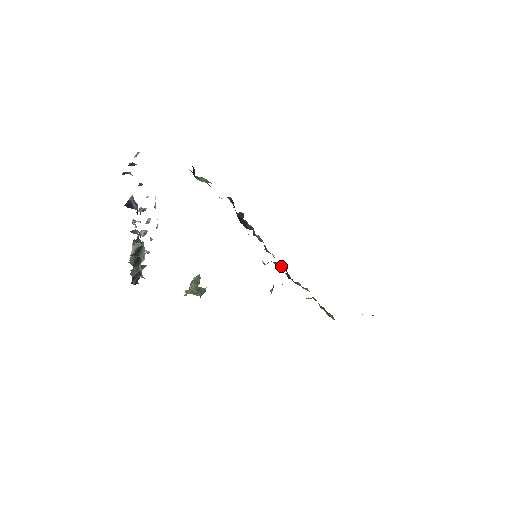
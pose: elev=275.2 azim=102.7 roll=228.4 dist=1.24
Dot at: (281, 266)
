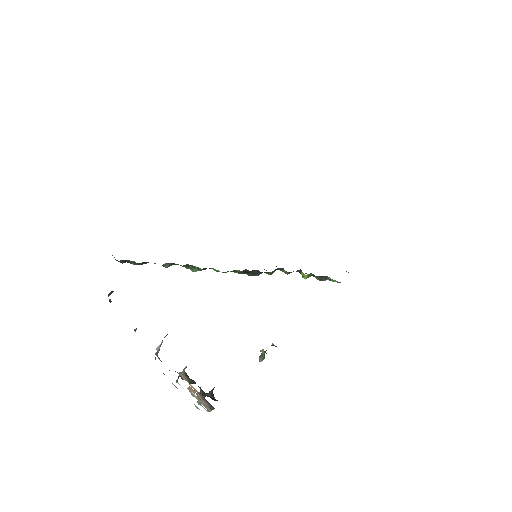
Dot at: occluded
